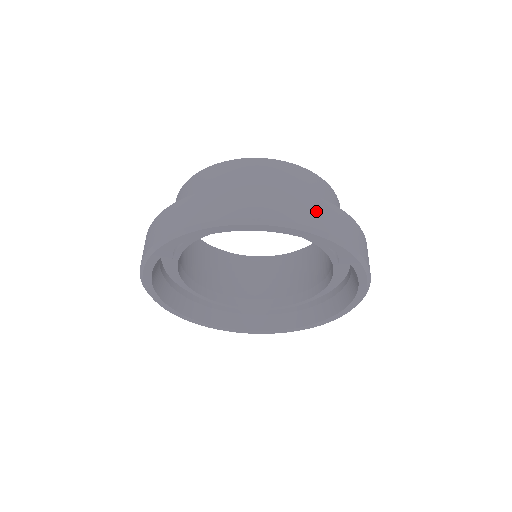
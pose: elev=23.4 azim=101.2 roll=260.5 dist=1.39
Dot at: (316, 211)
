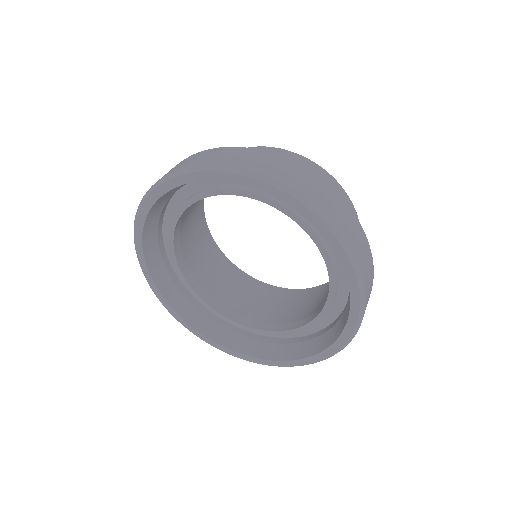
Dot at: (227, 155)
